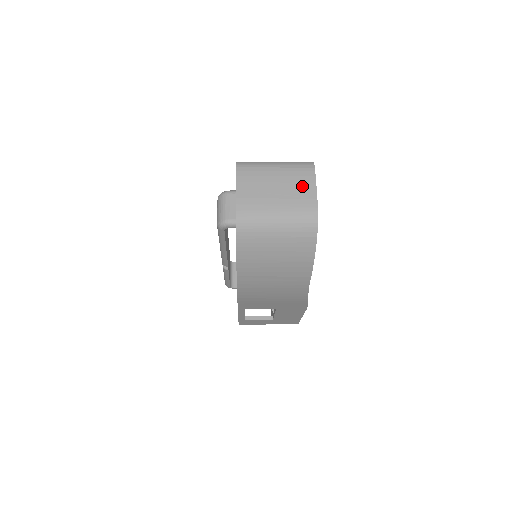
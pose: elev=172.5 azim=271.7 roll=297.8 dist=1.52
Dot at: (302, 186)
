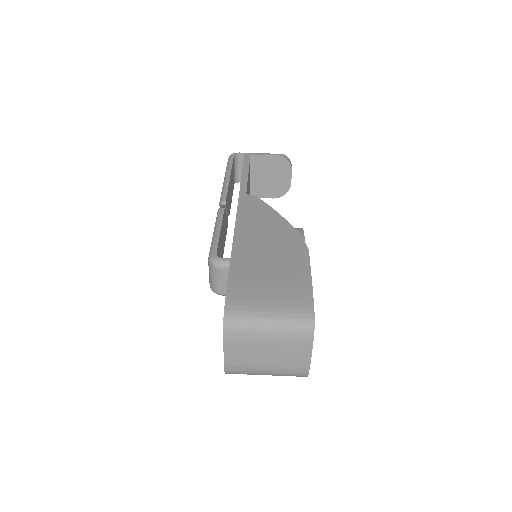
Dot at: (296, 354)
